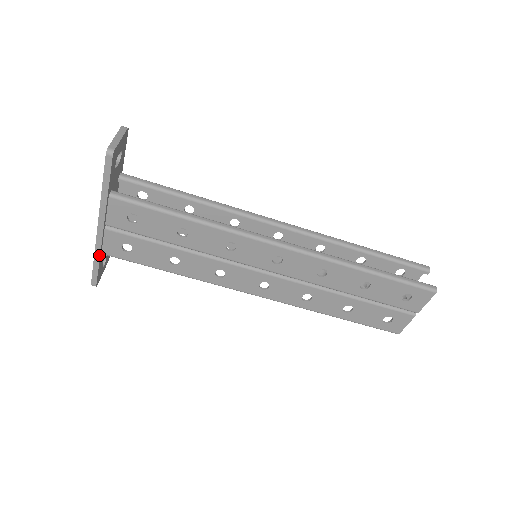
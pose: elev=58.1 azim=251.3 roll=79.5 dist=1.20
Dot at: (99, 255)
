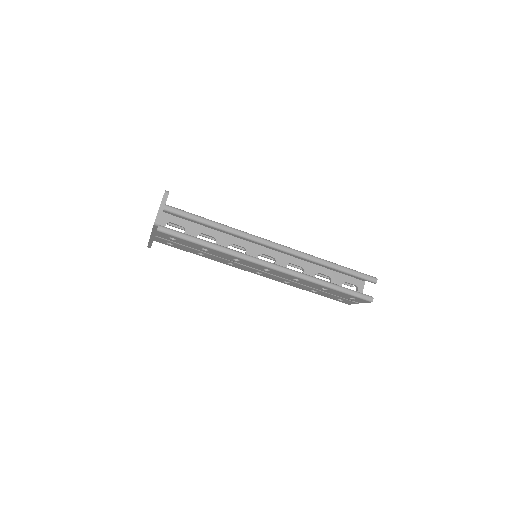
Dot at: occluded
